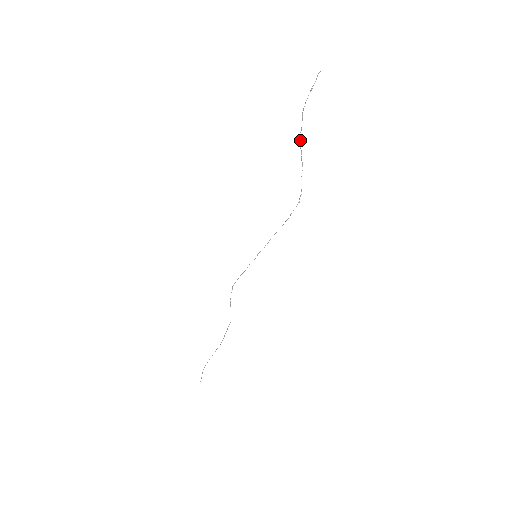
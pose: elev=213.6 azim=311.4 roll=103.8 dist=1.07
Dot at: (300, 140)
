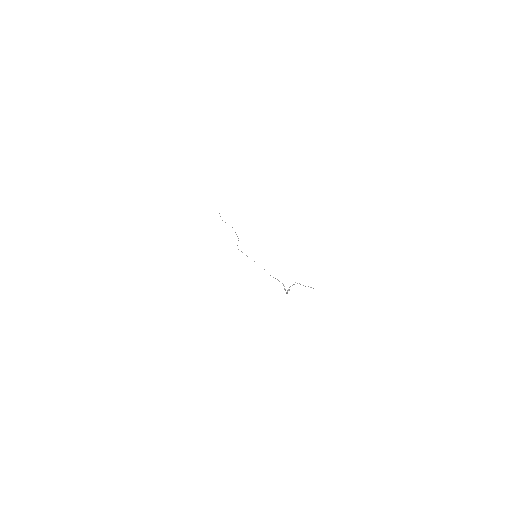
Dot at: (288, 290)
